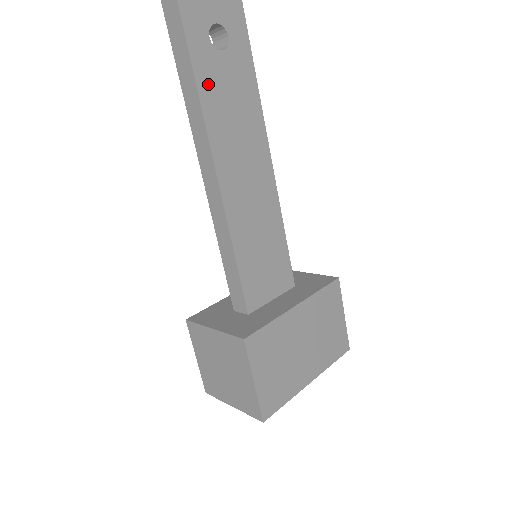
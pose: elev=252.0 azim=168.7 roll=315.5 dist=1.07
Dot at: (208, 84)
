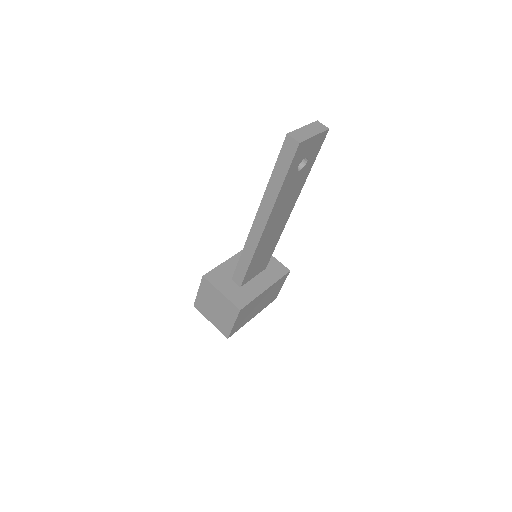
Dot at: (284, 190)
